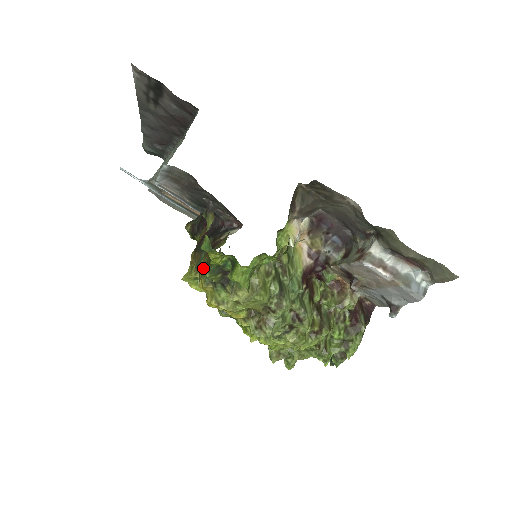
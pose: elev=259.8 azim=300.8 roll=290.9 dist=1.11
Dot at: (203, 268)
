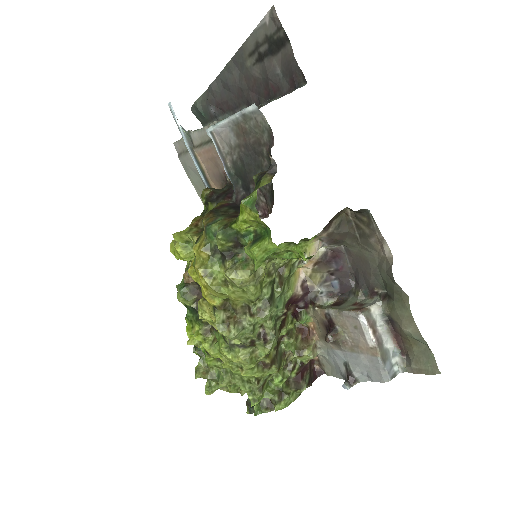
Dot at: (216, 229)
